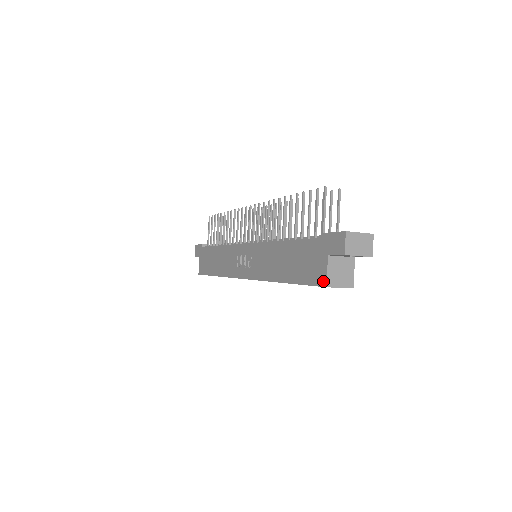
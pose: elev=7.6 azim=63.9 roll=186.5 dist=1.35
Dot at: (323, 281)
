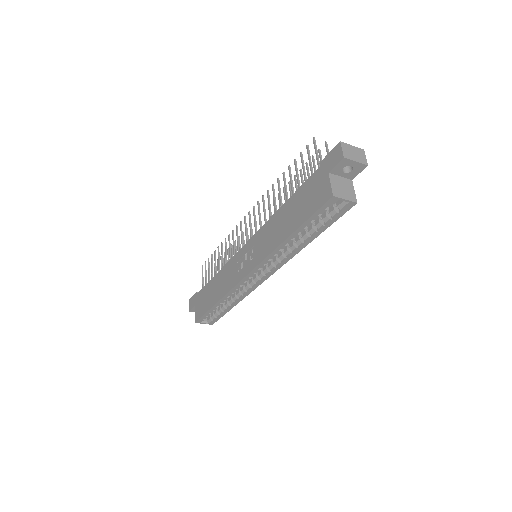
Dot at: (329, 194)
